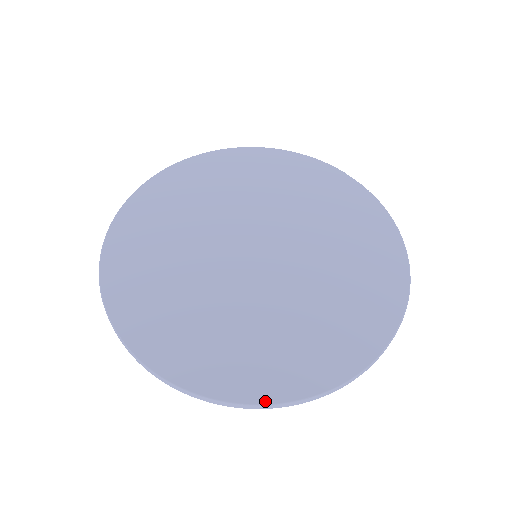
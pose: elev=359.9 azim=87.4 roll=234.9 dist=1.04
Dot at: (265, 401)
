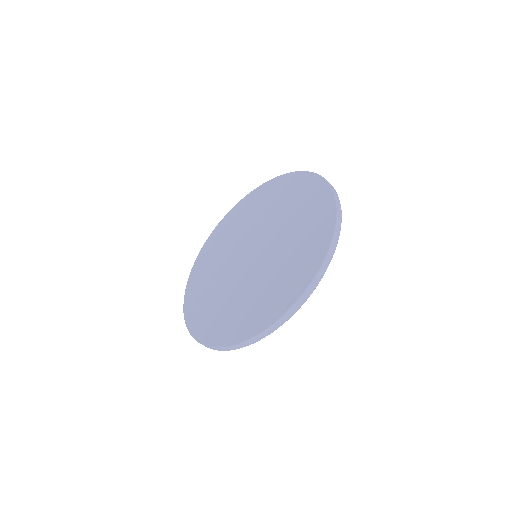
Dot at: (209, 344)
